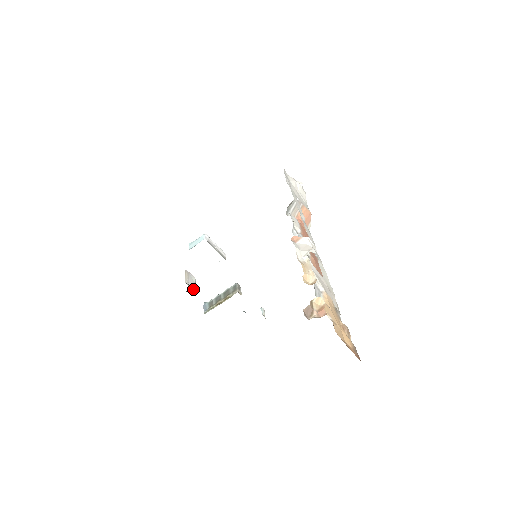
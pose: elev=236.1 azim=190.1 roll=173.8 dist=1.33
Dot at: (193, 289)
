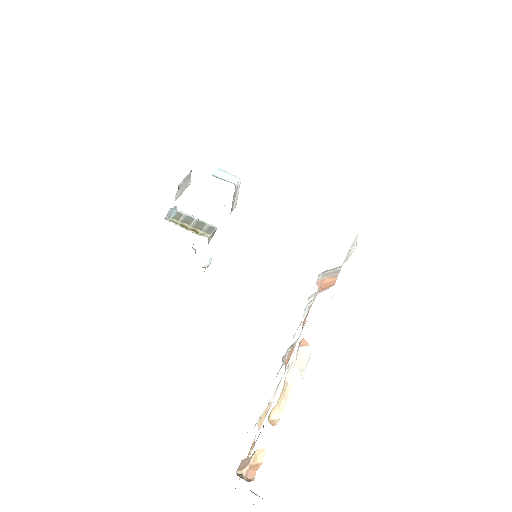
Dot at: (178, 195)
